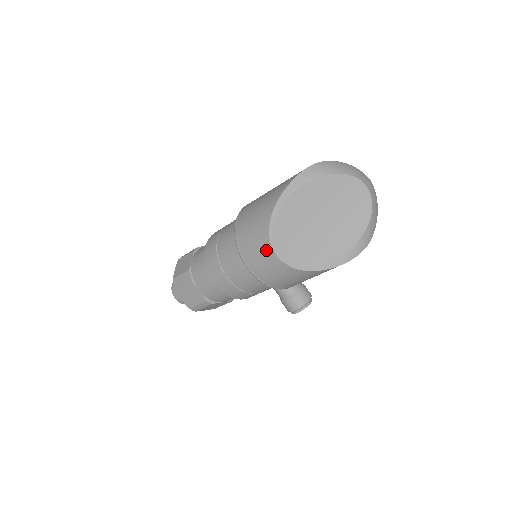
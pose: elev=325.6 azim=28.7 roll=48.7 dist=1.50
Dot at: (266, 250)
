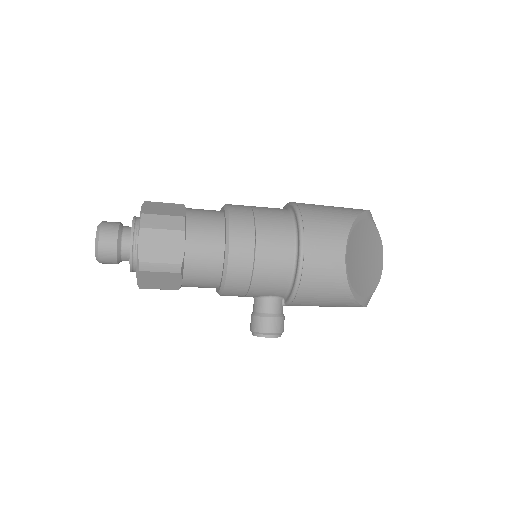
Dot at: (338, 245)
